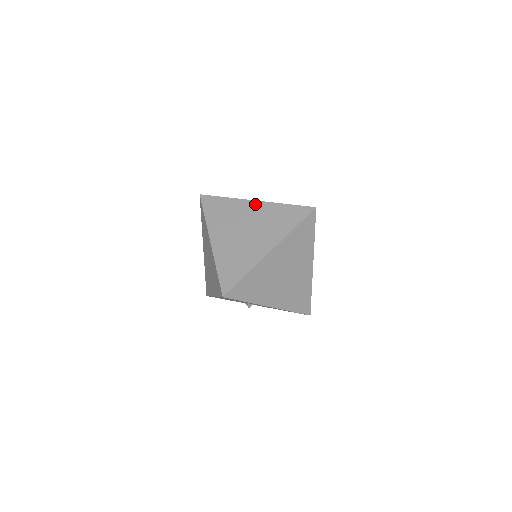
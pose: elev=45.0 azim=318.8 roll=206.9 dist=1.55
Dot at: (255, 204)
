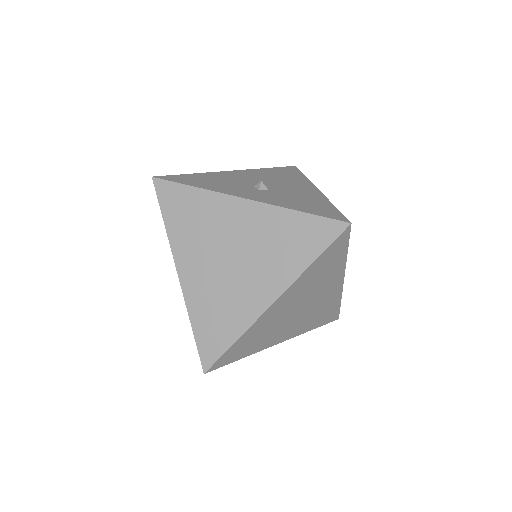
Dot at: (244, 206)
